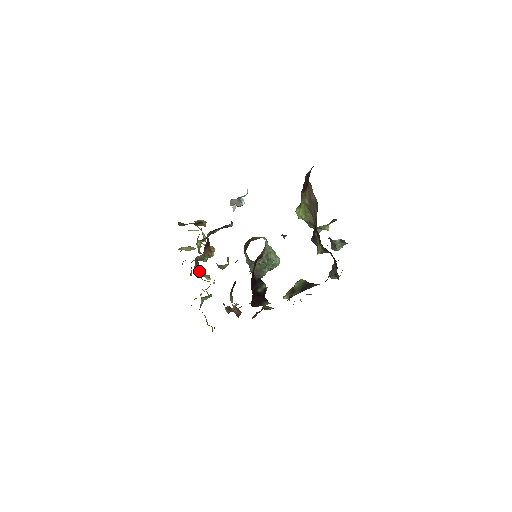
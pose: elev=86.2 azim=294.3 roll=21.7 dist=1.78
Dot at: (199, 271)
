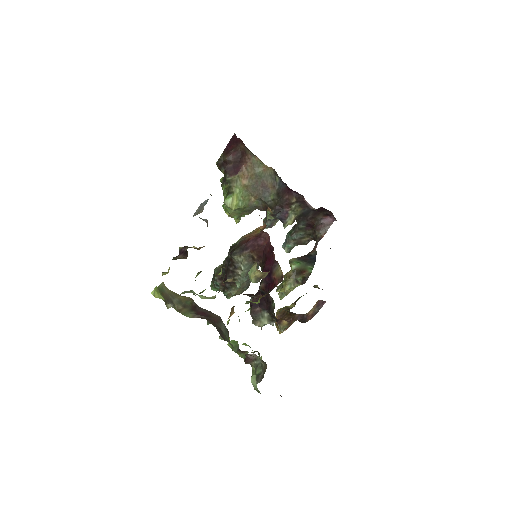
Dot at: (251, 296)
